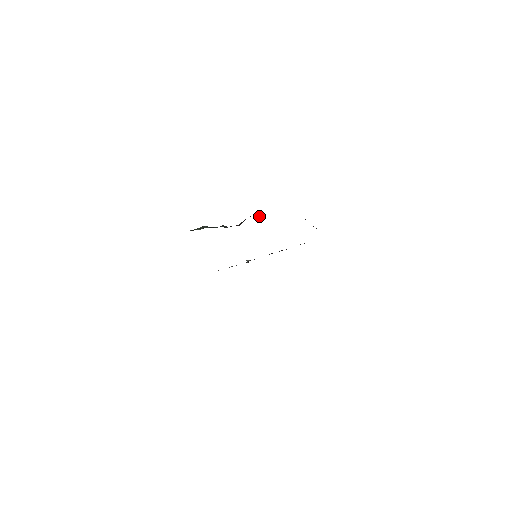
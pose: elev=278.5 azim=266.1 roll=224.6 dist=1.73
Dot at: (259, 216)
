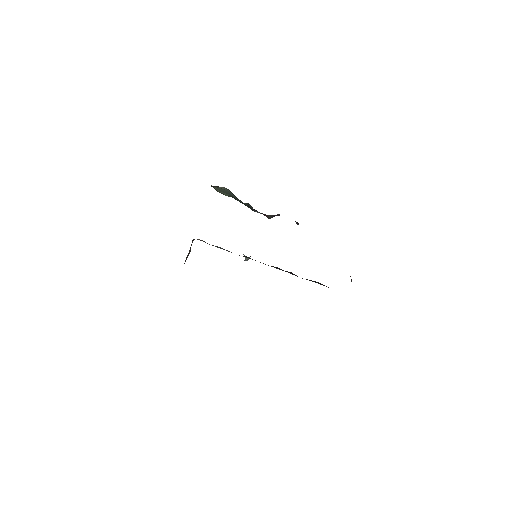
Dot at: (295, 221)
